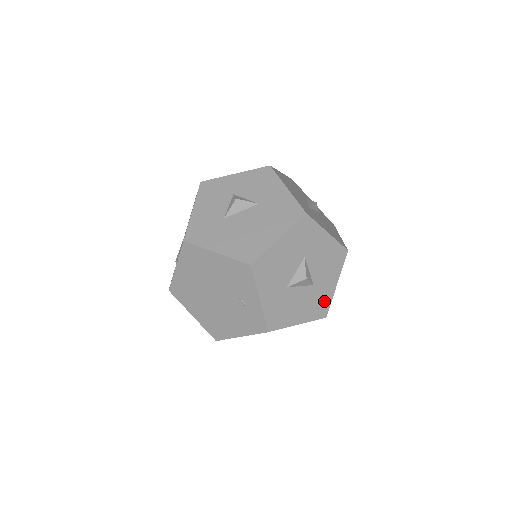
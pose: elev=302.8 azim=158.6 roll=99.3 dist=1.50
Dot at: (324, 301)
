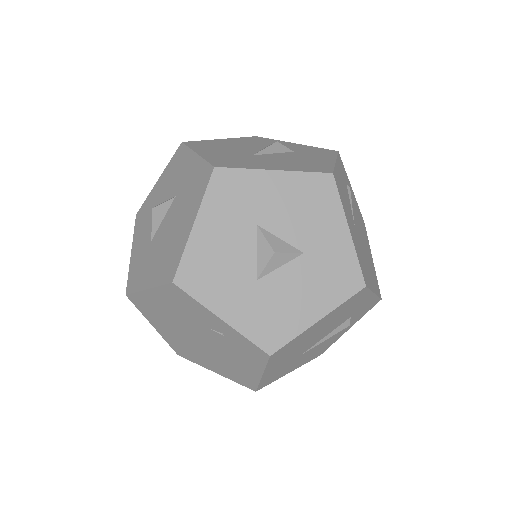
Dot at: (343, 265)
